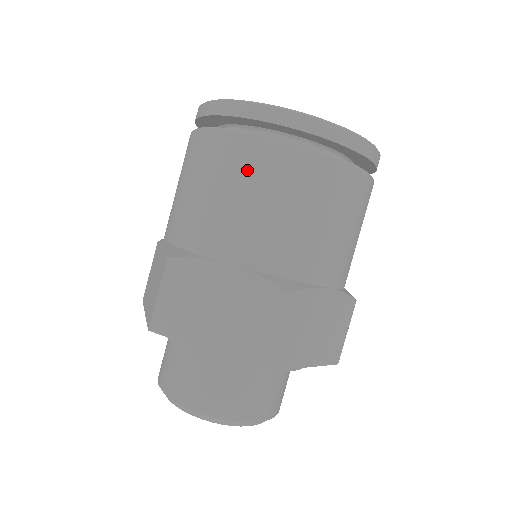
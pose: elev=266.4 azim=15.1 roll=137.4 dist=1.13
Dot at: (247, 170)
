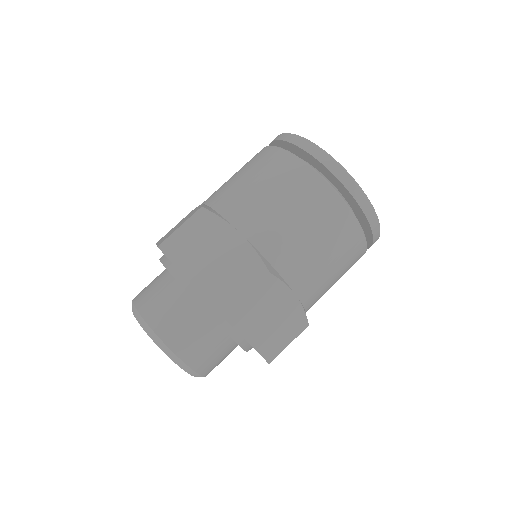
Dot at: occluded
